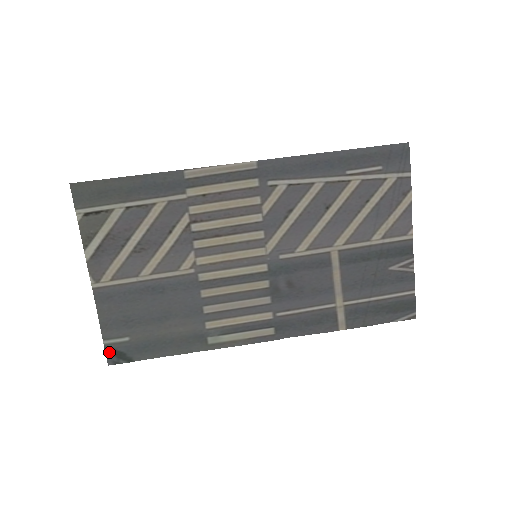
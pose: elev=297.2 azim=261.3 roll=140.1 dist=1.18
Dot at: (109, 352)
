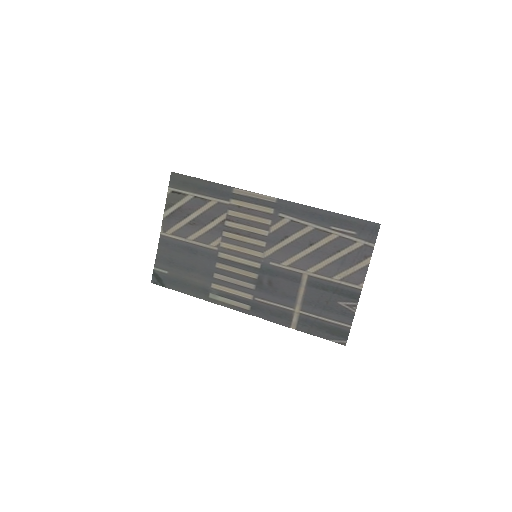
Dot at: (154, 275)
